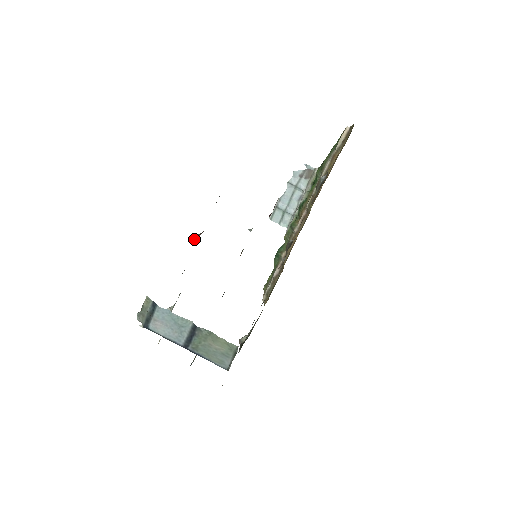
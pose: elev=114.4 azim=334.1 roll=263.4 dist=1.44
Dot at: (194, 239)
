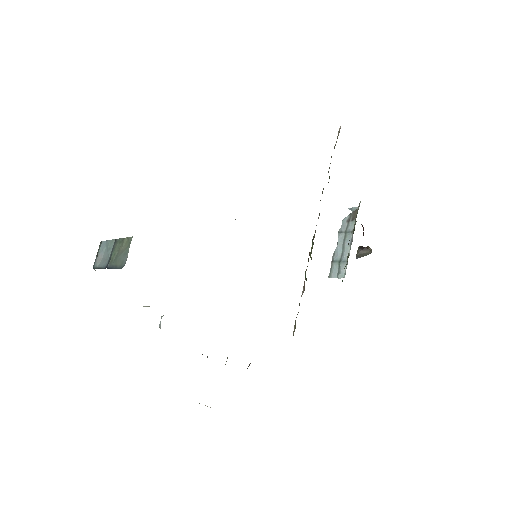
Dot at: occluded
